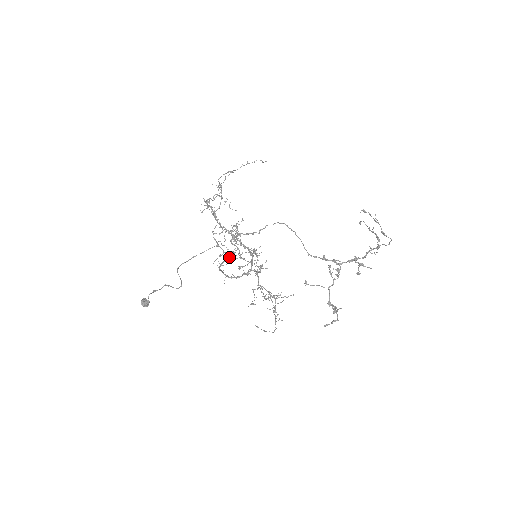
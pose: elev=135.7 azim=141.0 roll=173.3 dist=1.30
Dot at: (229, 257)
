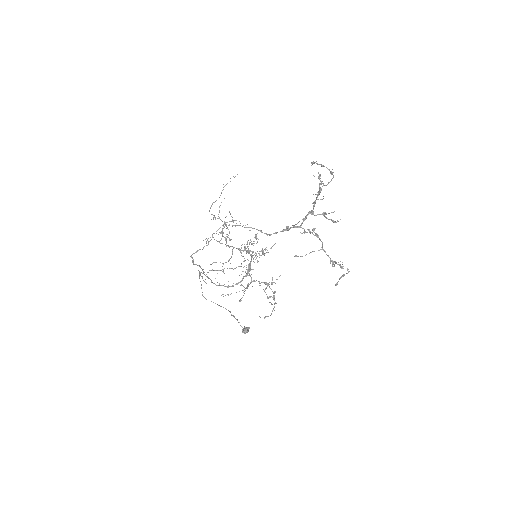
Dot at: occluded
